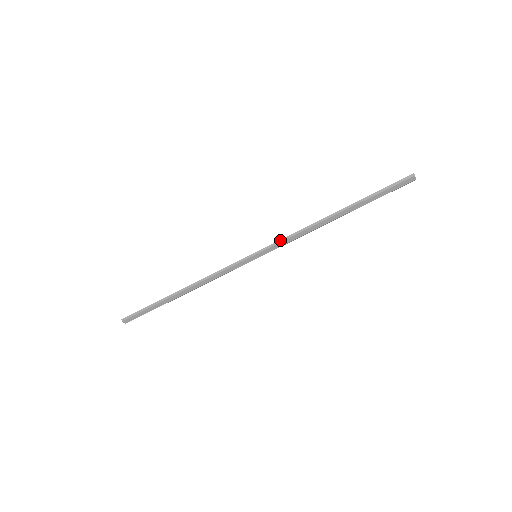
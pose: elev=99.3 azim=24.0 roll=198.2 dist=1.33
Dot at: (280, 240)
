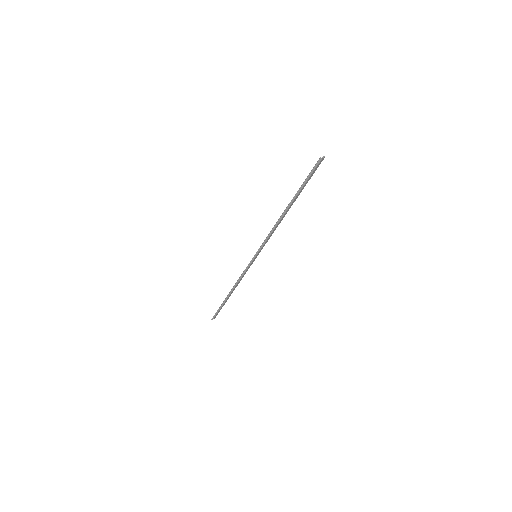
Dot at: (263, 243)
